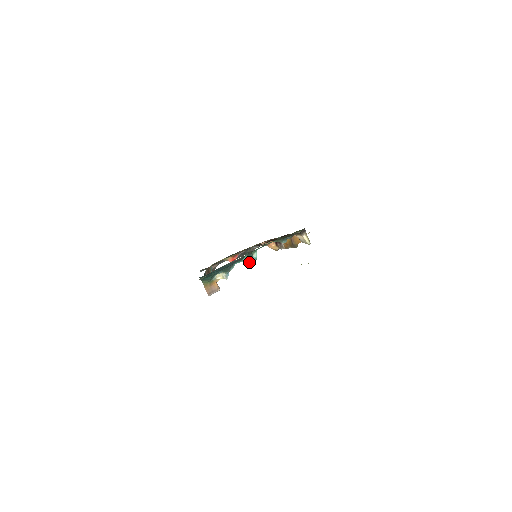
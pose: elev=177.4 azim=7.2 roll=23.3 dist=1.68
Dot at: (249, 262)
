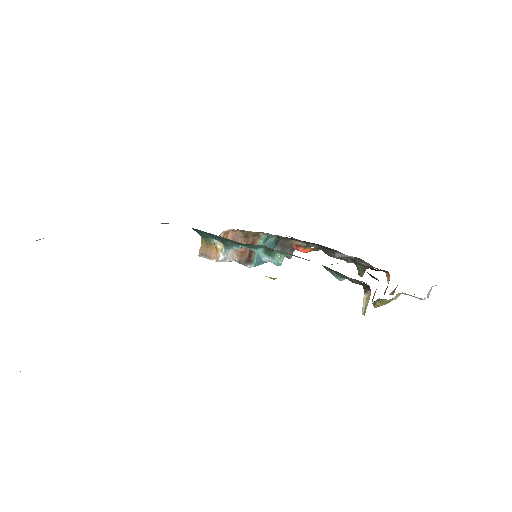
Dot at: (266, 260)
